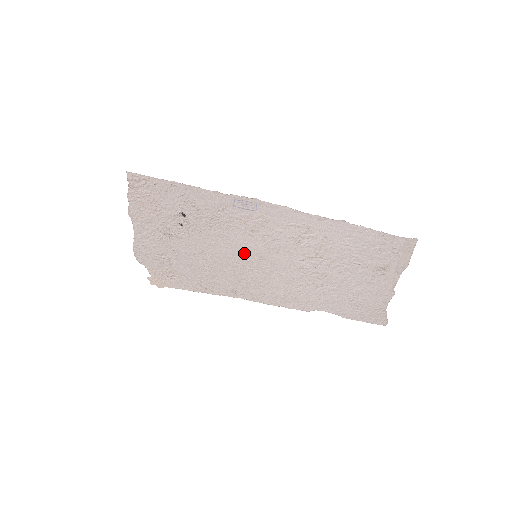
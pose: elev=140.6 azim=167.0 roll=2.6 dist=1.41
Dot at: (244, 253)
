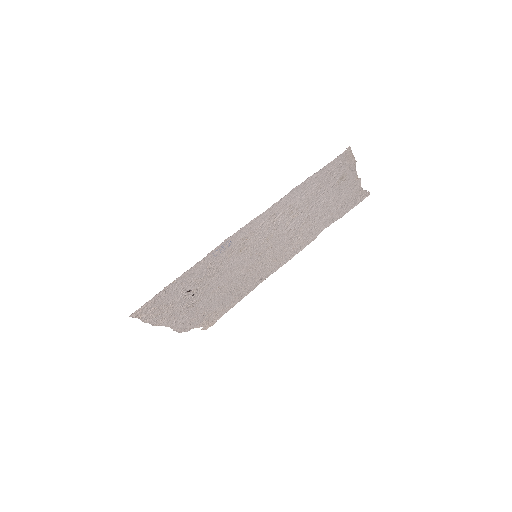
Dot at: (247, 263)
